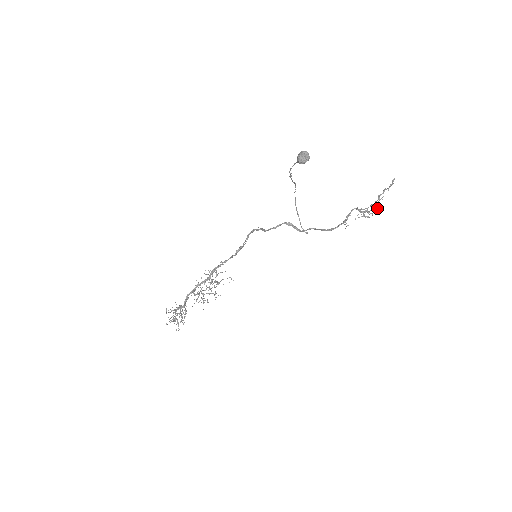
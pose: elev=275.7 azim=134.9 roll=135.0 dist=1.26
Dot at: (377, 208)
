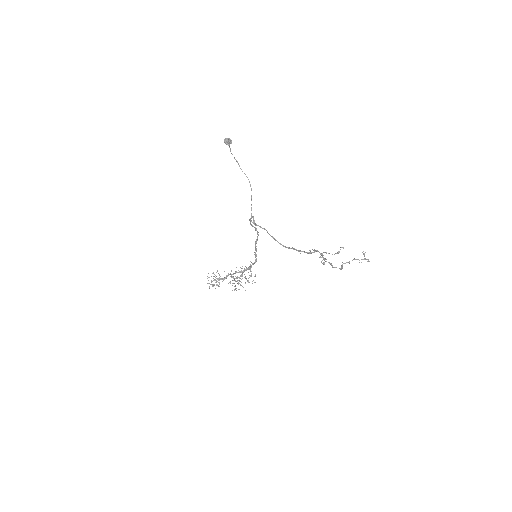
Dot at: (341, 268)
